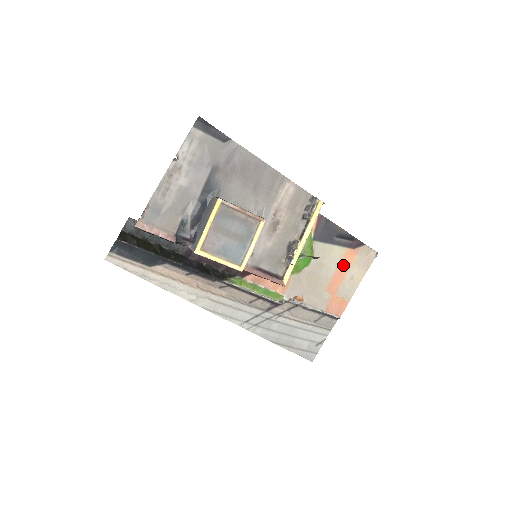
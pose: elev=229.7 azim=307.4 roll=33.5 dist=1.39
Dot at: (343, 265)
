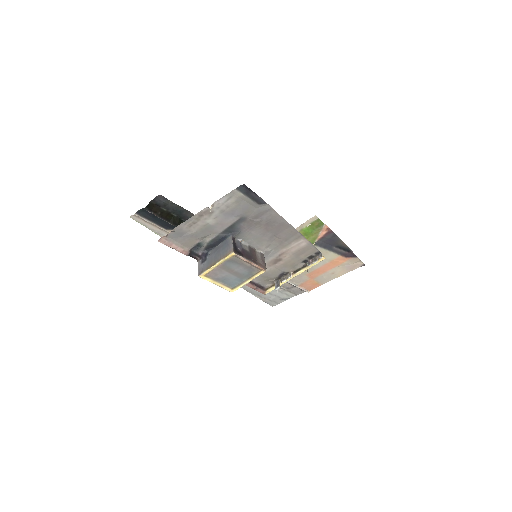
Dot at: (330, 264)
